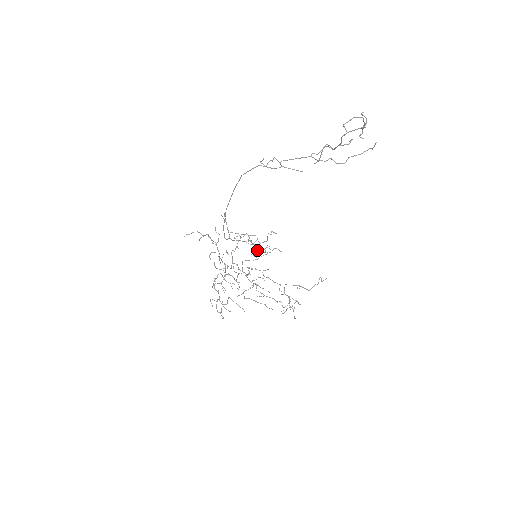
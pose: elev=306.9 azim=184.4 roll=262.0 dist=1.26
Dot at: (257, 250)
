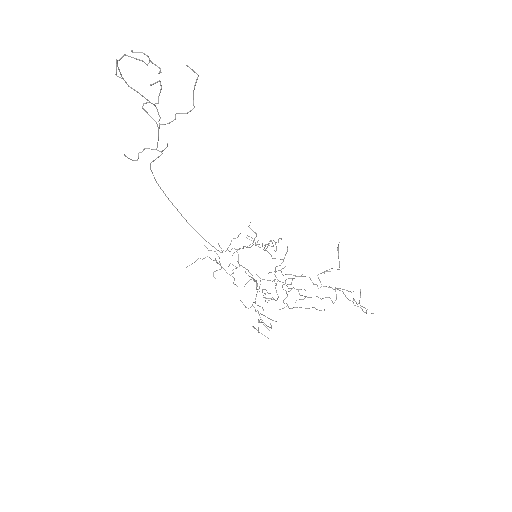
Dot at: (265, 250)
